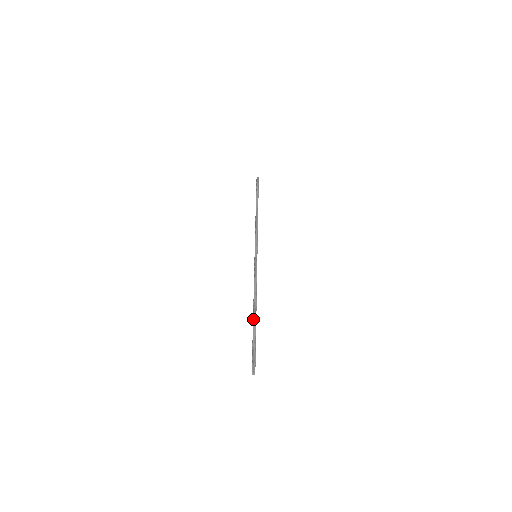
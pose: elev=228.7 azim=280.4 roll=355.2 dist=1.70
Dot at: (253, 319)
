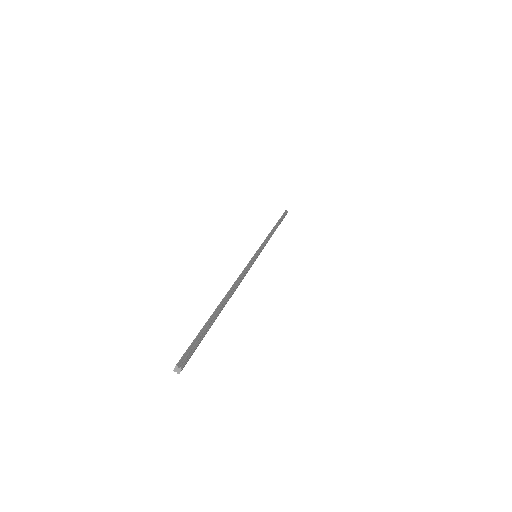
Dot at: occluded
